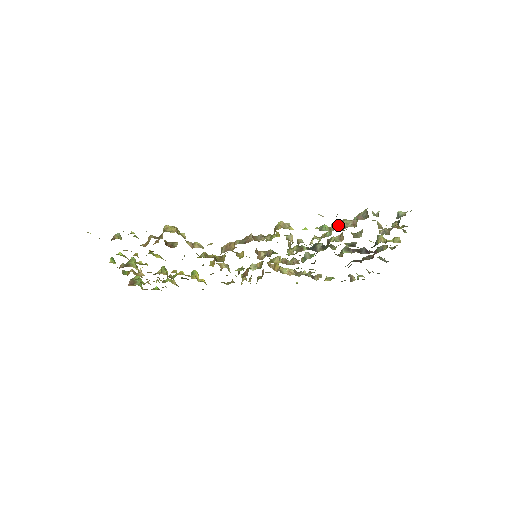
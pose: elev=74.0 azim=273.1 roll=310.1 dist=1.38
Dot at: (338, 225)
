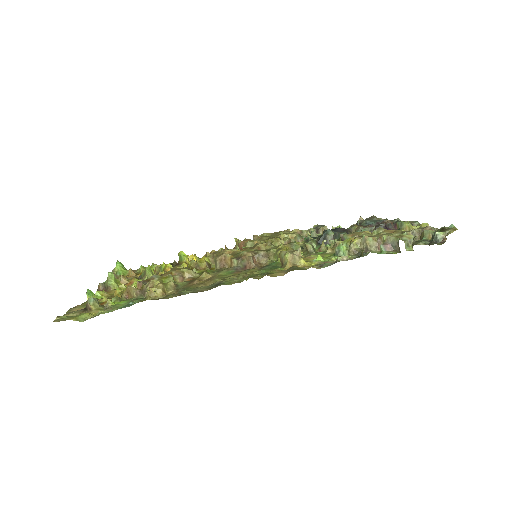
Dot at: (358, 243)
